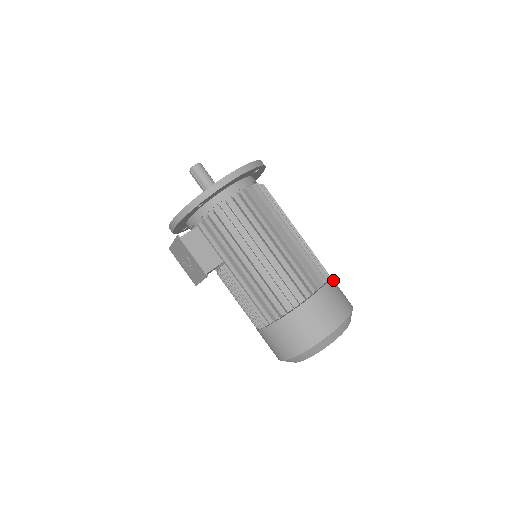
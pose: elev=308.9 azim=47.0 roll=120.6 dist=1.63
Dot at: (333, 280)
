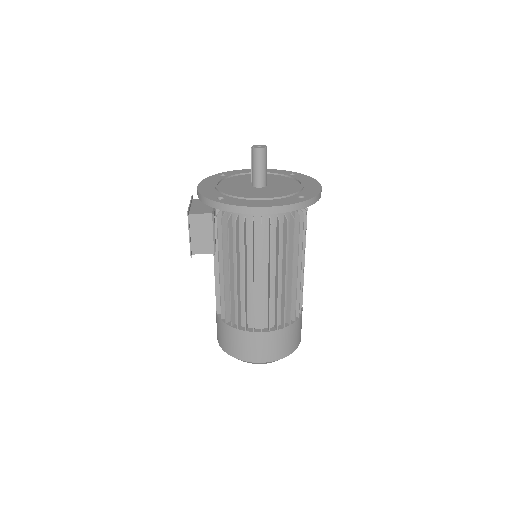
Dot at: (296, 324)
